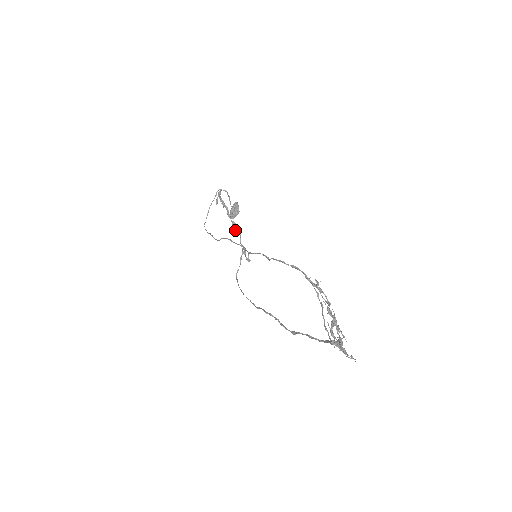
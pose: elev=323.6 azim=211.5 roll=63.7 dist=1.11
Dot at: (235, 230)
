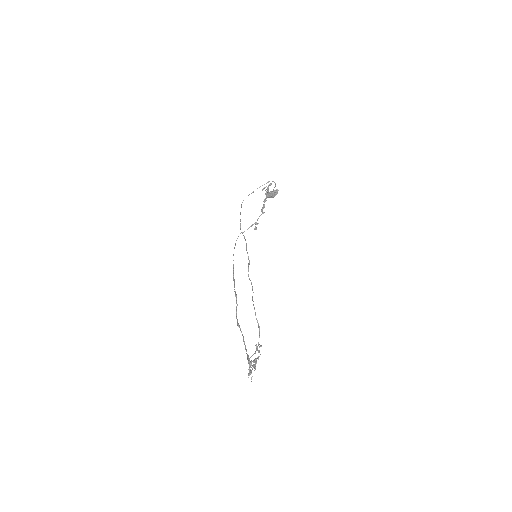
Dot at: (262, 209)
